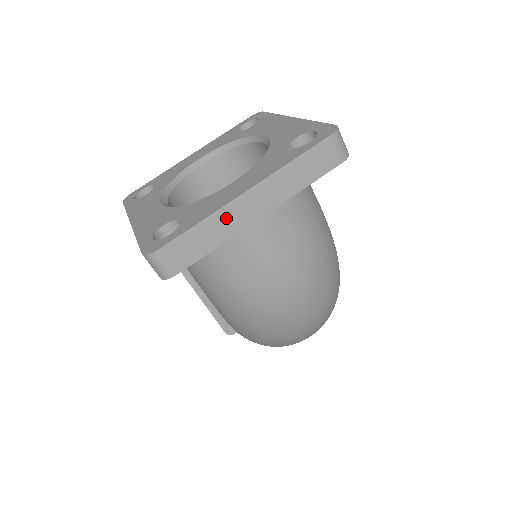
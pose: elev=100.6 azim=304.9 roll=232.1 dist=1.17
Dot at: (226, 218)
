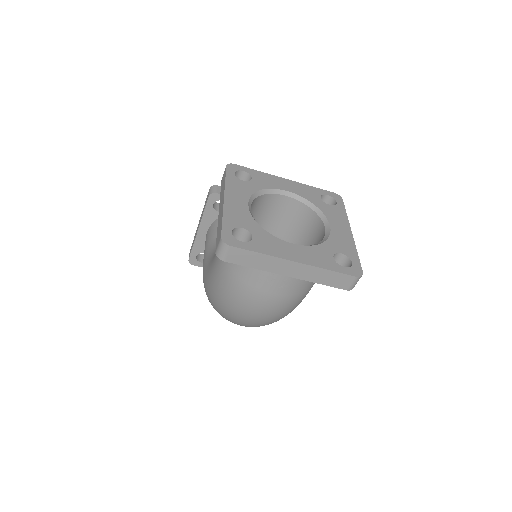
Dot at: (274, 262)
